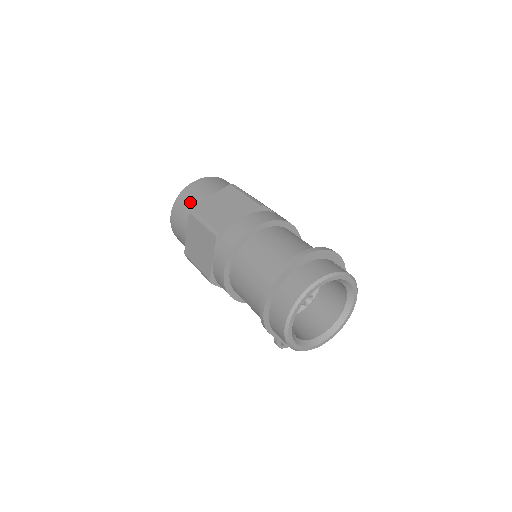
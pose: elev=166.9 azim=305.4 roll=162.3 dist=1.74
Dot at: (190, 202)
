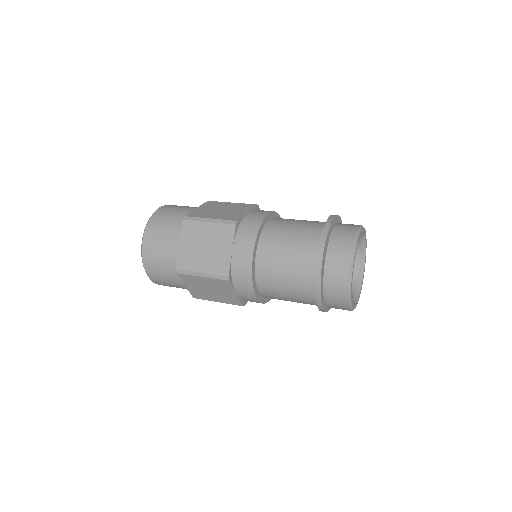
Dot at: (163, 261)
